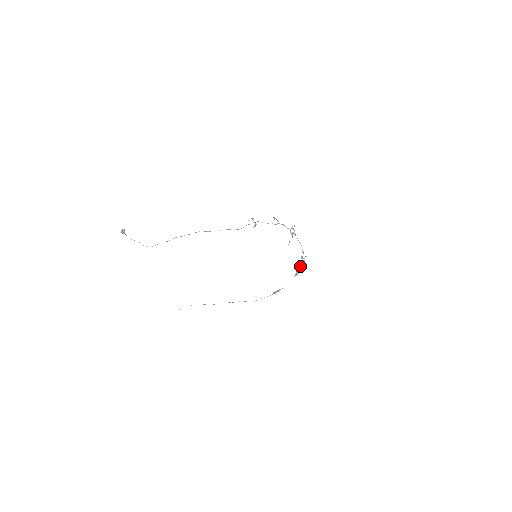
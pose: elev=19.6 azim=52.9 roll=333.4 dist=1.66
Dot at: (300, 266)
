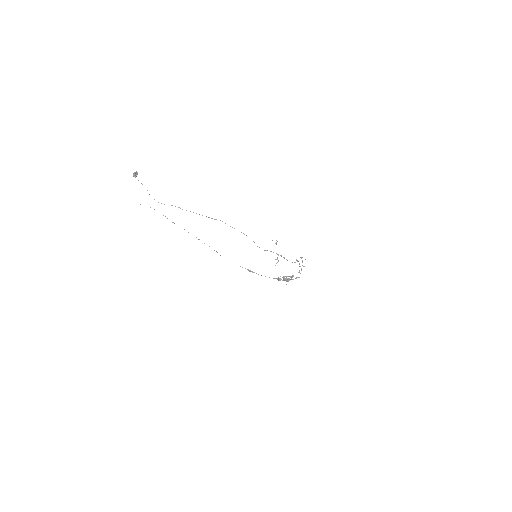
Dot at: (286, 281)
